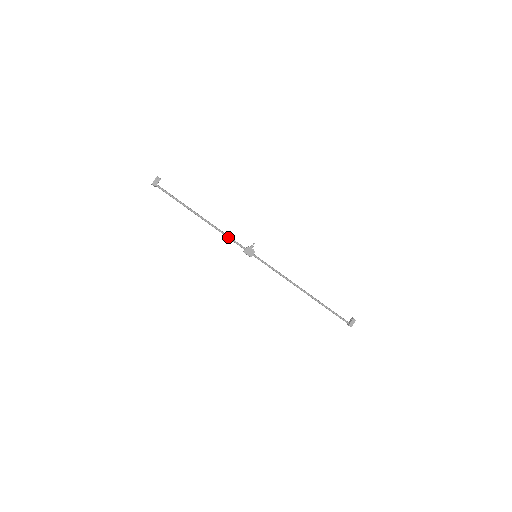
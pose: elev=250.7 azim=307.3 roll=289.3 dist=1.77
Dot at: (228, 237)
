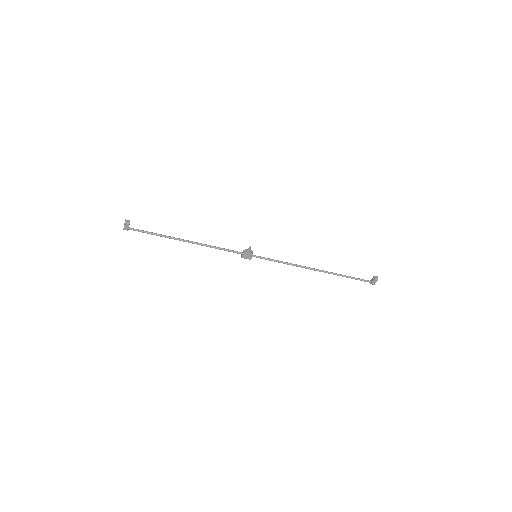
Dot at: occluded
